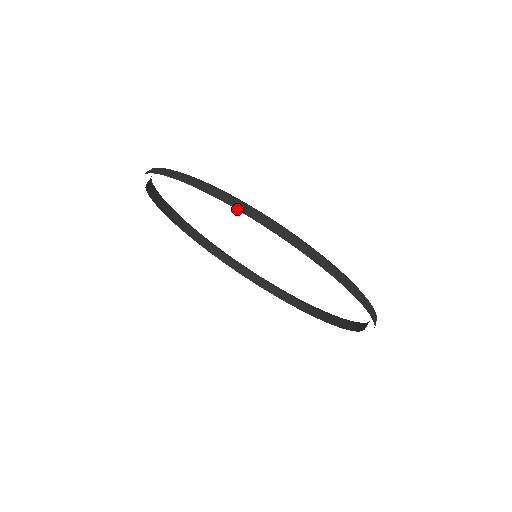
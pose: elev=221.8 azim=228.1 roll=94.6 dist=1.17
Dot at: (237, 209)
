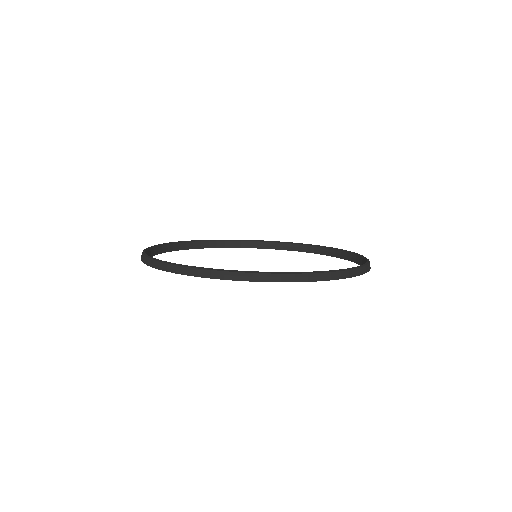
Dot at: occluded
